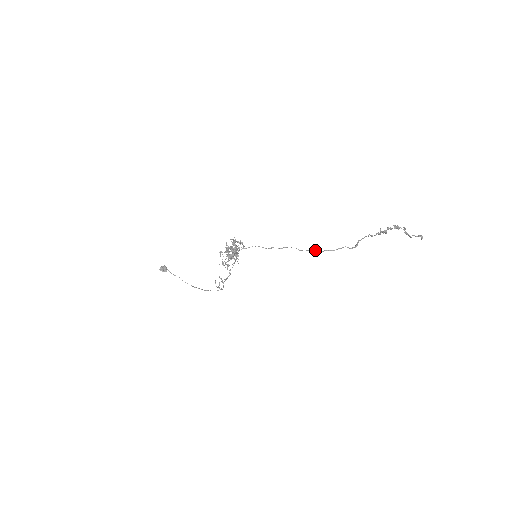
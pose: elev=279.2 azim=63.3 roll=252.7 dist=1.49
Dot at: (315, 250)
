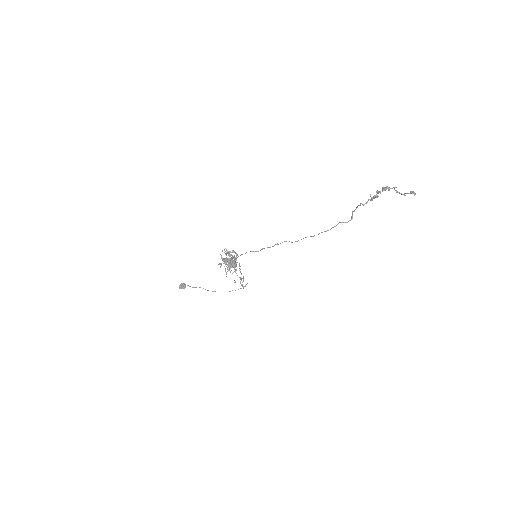
Dot at: occluded
